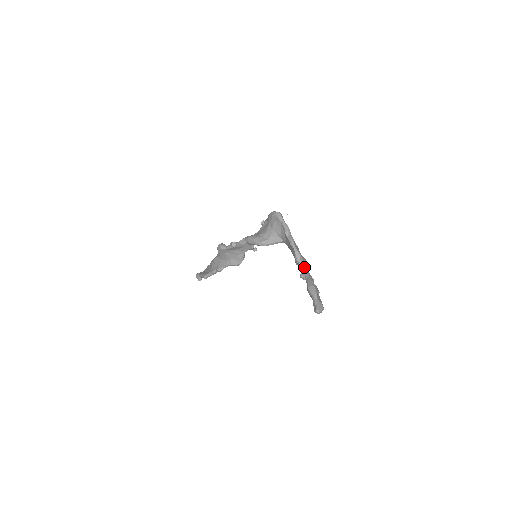
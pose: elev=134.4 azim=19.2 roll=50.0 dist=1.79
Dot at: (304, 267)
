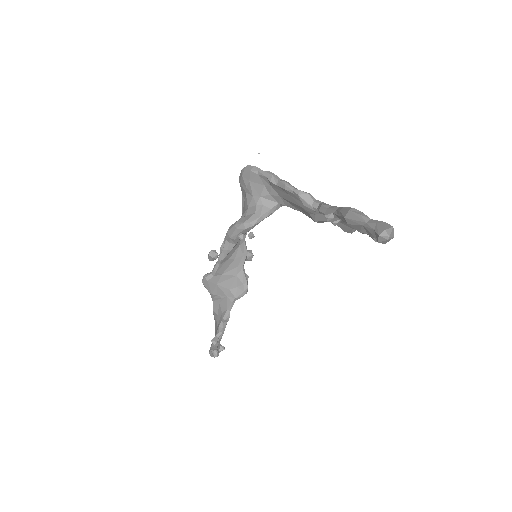
Dot at: (324, 204)
